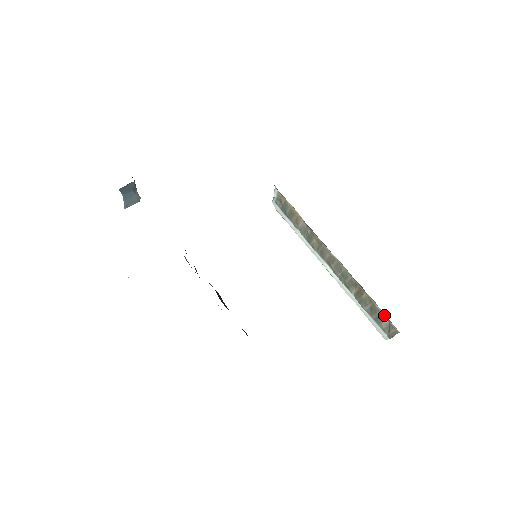
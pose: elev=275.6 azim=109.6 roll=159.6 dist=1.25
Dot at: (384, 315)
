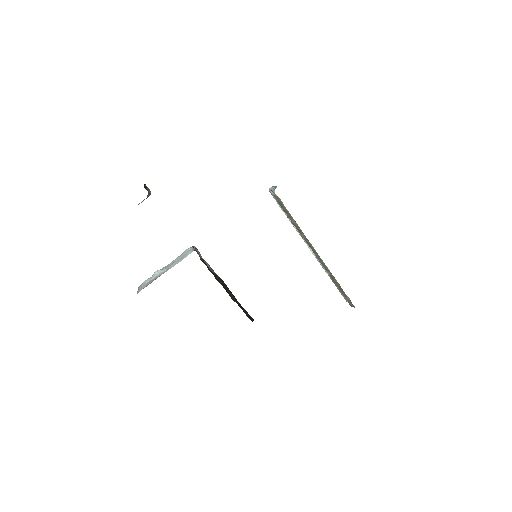
Dot at: (348, 297)
